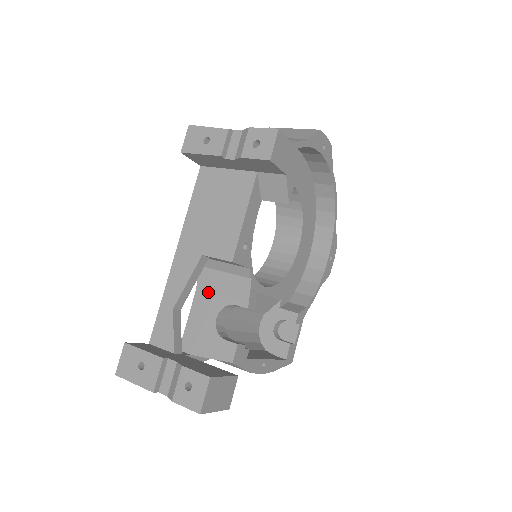
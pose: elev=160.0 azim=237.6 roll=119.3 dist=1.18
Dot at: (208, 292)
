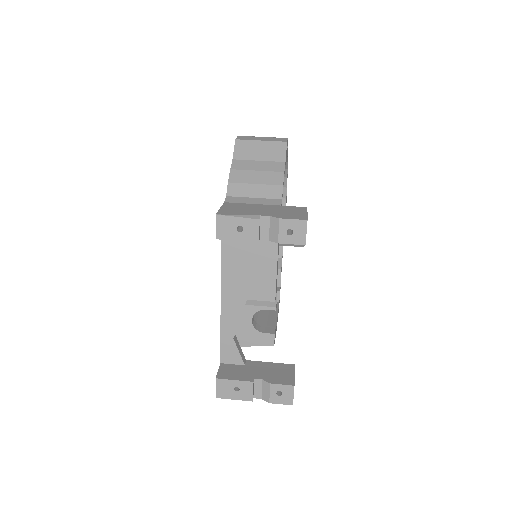
Dot at: occluded
